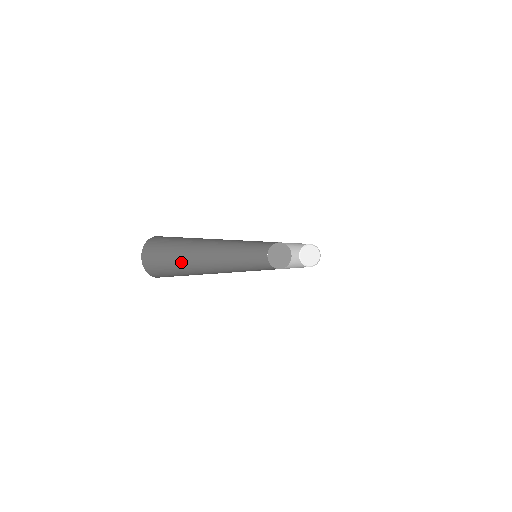
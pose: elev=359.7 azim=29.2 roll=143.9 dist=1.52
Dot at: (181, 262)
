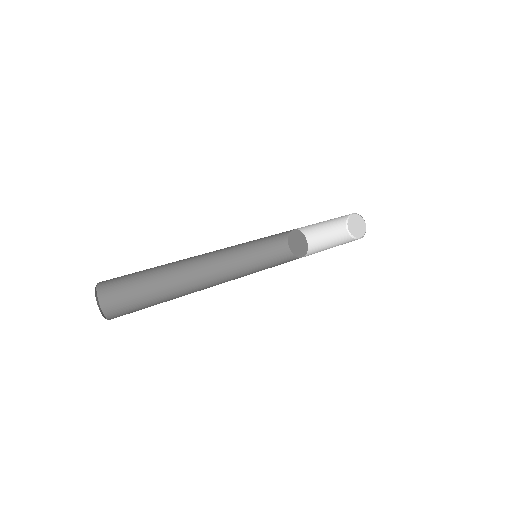
Dot at: (150, 272)
